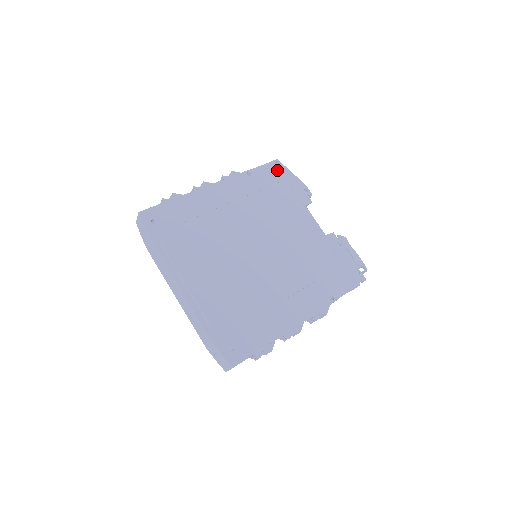
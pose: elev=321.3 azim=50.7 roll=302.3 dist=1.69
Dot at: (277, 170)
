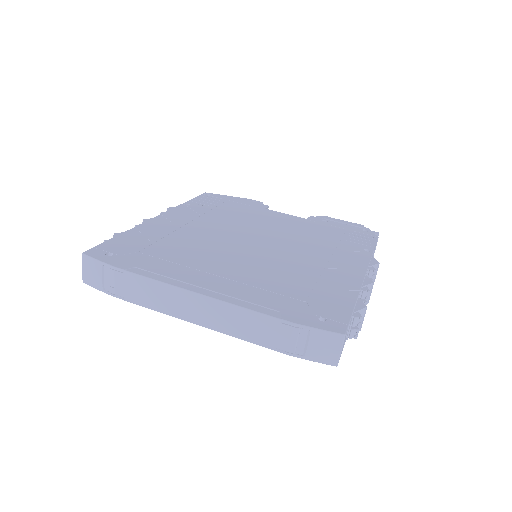
Dot at: (213, 197)
